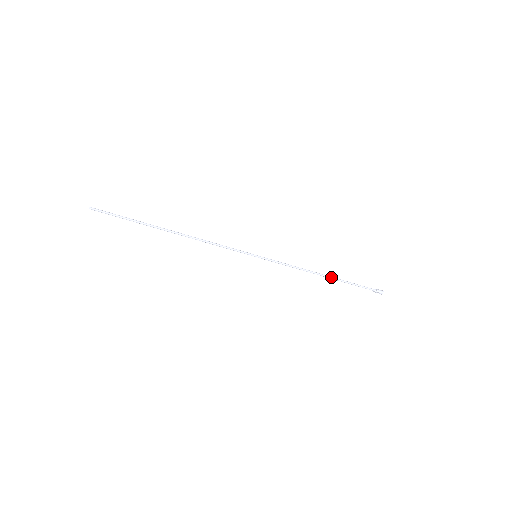
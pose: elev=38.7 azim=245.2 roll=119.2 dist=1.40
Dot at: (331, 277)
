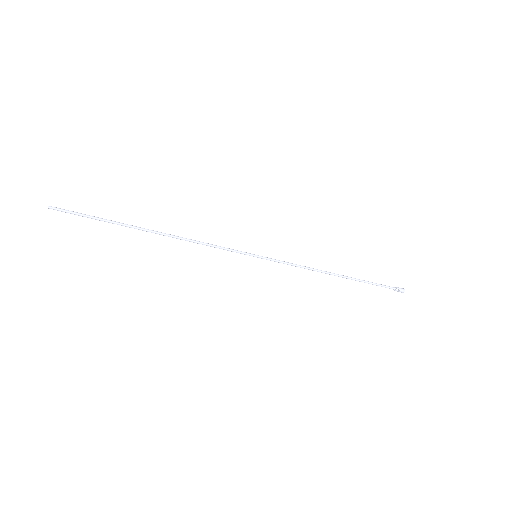
Dot at: (344, 276)
